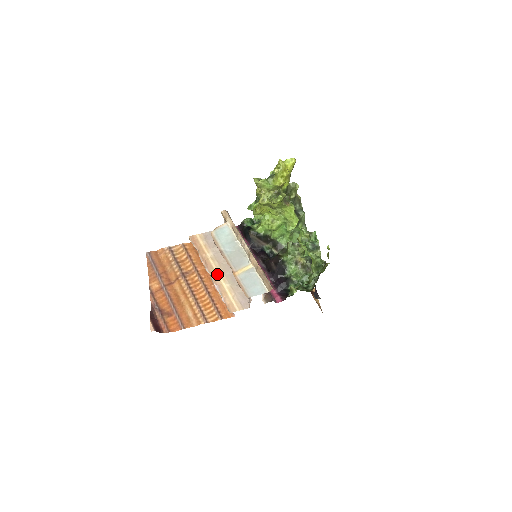
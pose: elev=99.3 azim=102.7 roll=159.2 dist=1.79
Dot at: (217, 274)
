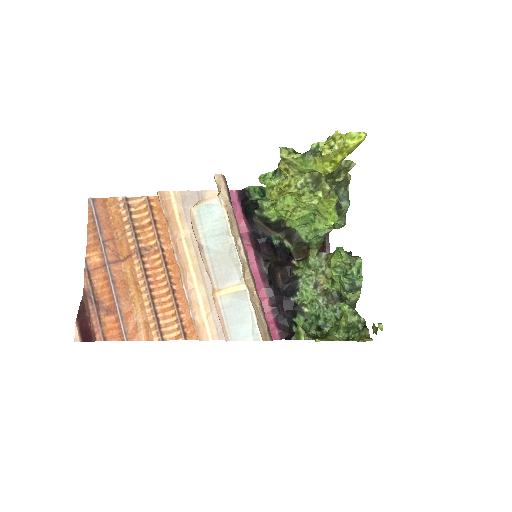
Dot at: (190, 270)
